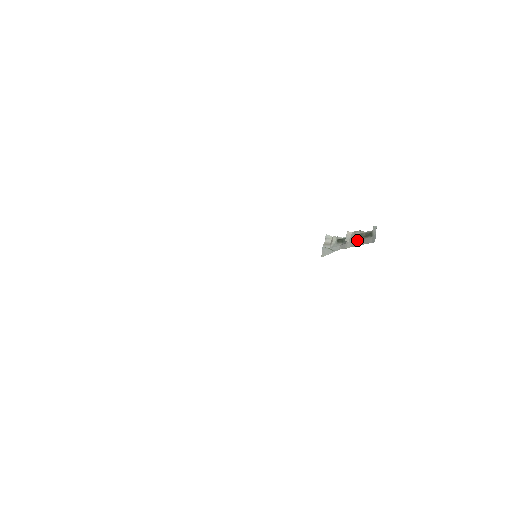
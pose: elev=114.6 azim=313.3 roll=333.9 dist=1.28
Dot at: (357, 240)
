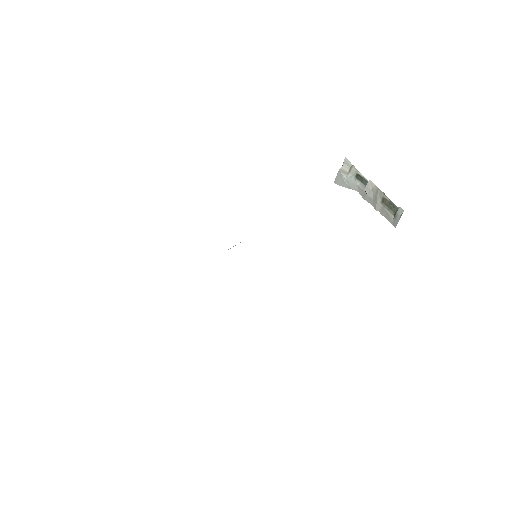
Dot at: (377, 202)
